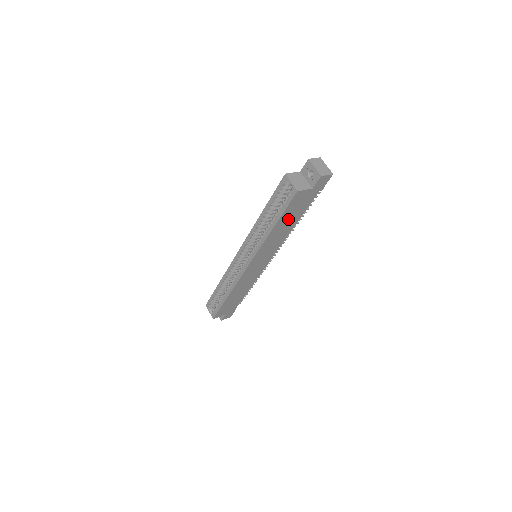
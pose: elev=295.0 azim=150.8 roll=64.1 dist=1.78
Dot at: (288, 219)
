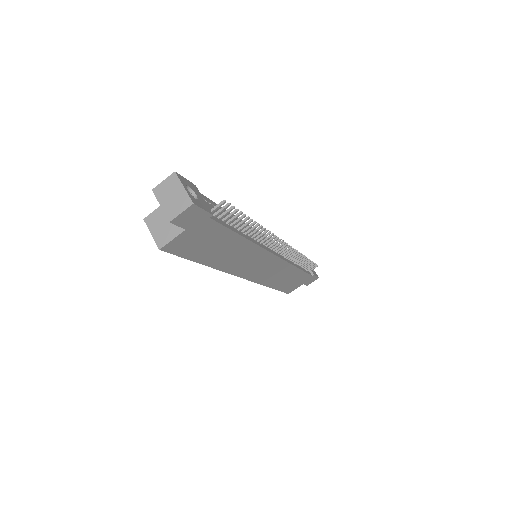
Dot at: (215, 249)
